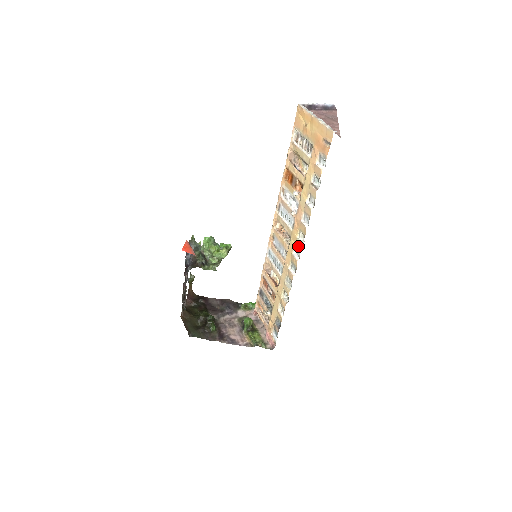
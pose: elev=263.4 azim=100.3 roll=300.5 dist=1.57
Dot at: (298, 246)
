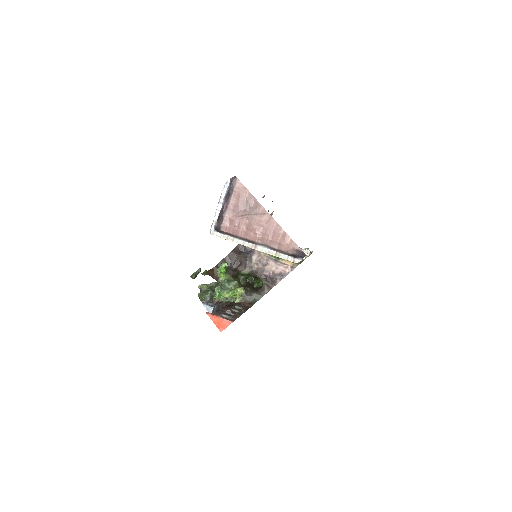
Dot at: occluded
